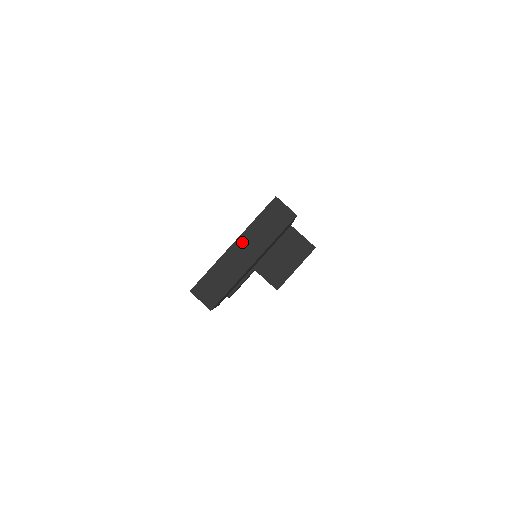
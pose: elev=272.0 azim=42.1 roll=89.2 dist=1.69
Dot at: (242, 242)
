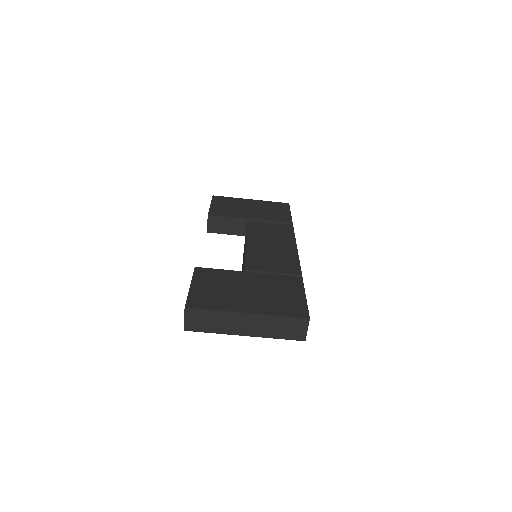
Dot at: (254, 318)
